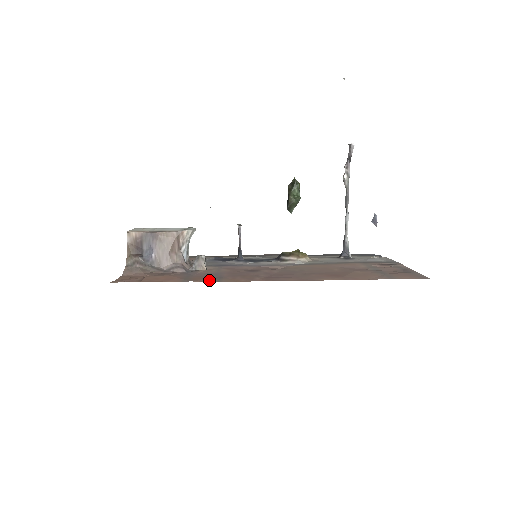
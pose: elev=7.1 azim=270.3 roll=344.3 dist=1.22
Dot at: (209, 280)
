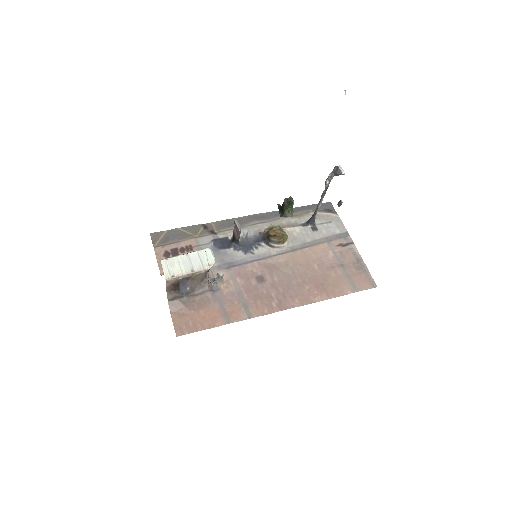
Dot at: (243, 316)
